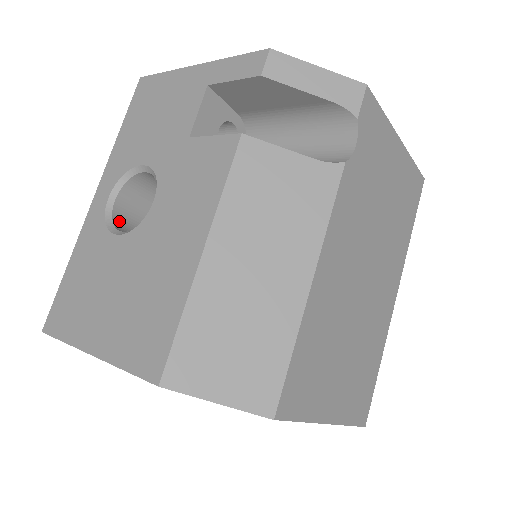
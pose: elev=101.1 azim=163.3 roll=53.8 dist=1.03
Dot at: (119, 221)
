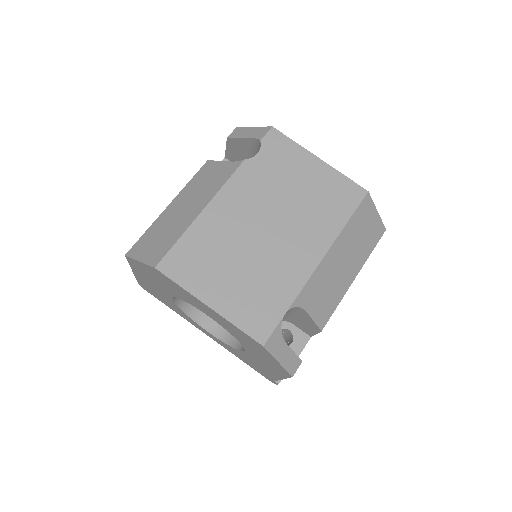
Dot at: occluded
